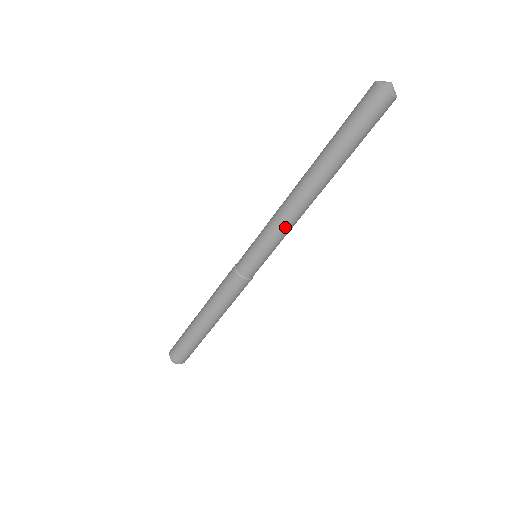
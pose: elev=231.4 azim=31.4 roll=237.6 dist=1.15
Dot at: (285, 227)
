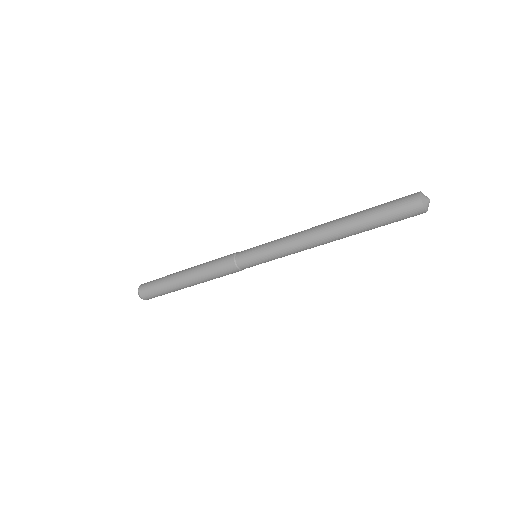
Dot at: (291, 247)
